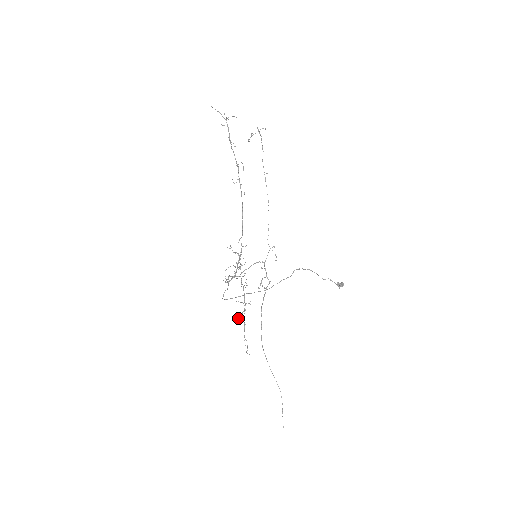
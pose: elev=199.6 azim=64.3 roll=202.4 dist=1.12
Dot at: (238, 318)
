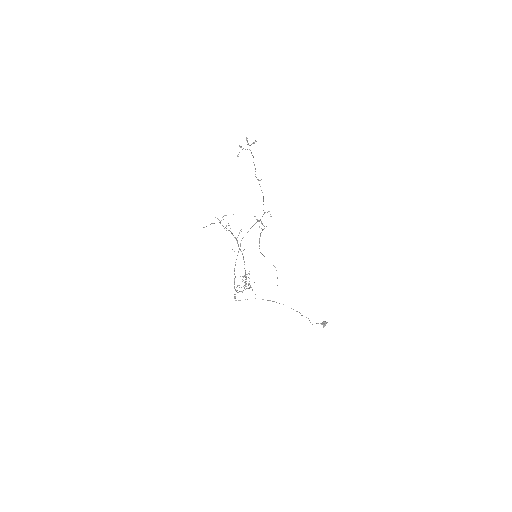
Dot at: (244, 282)
